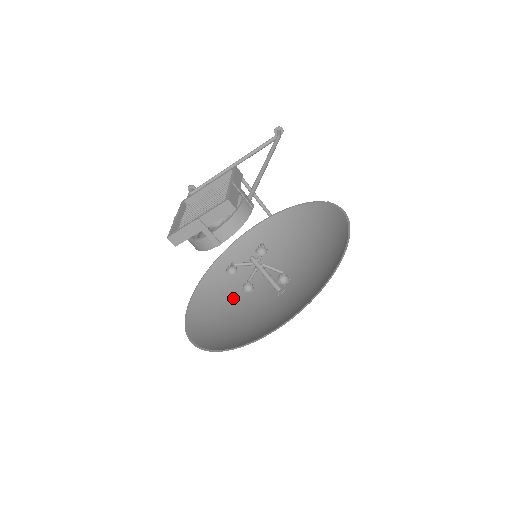
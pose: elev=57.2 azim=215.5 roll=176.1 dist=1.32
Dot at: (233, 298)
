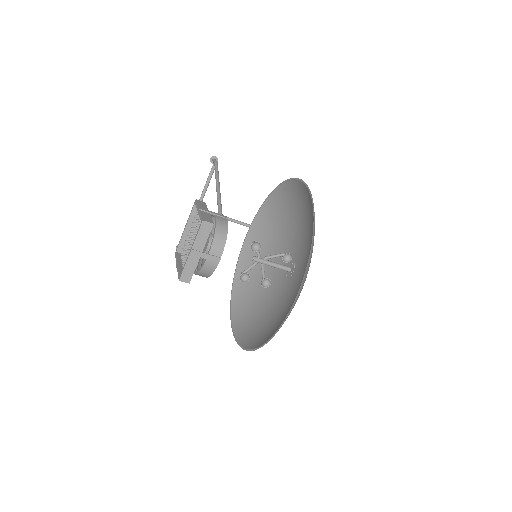
Dot at: (262, 302)
